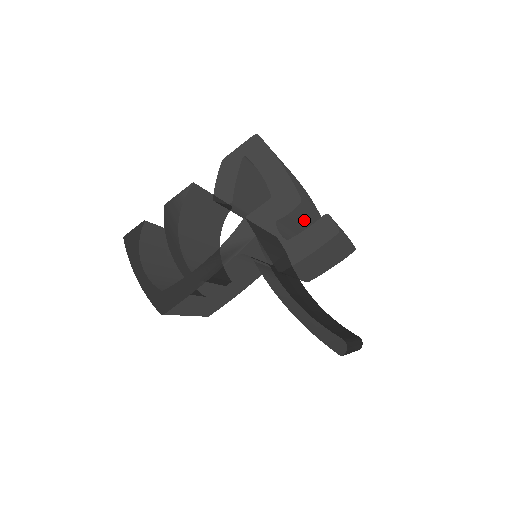
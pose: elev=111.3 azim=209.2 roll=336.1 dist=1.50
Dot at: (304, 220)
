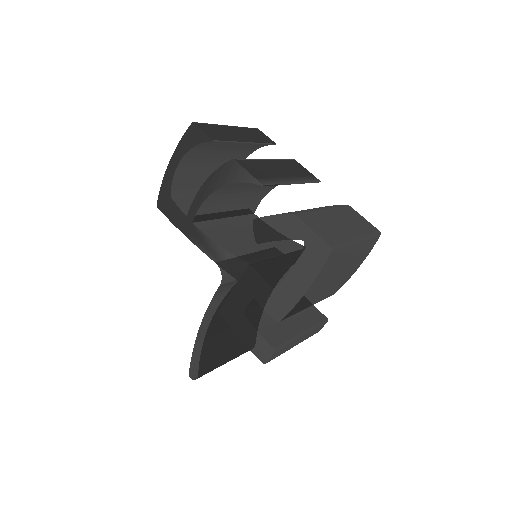
Dot at: occluded
